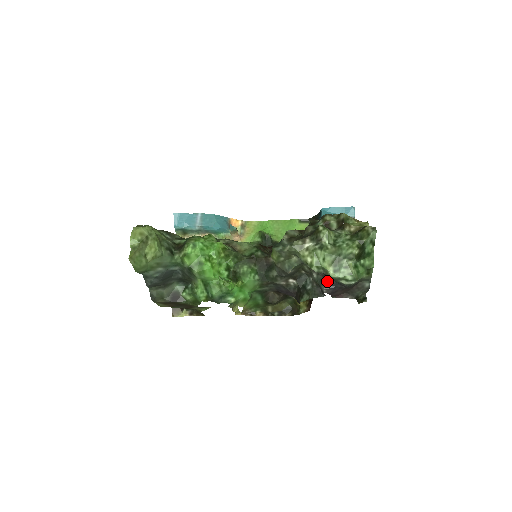
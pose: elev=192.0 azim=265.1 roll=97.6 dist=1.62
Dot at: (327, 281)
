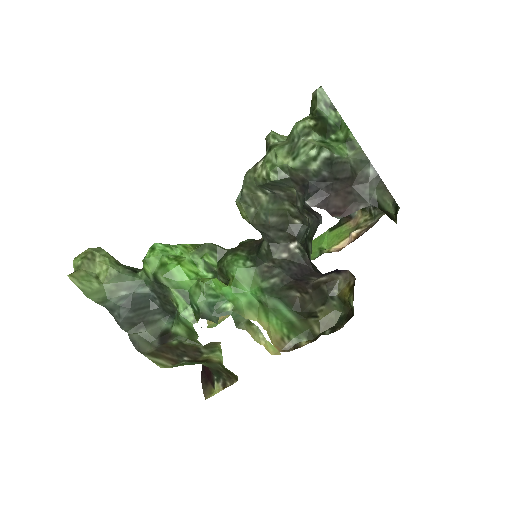
Dot at: (306, 191)
